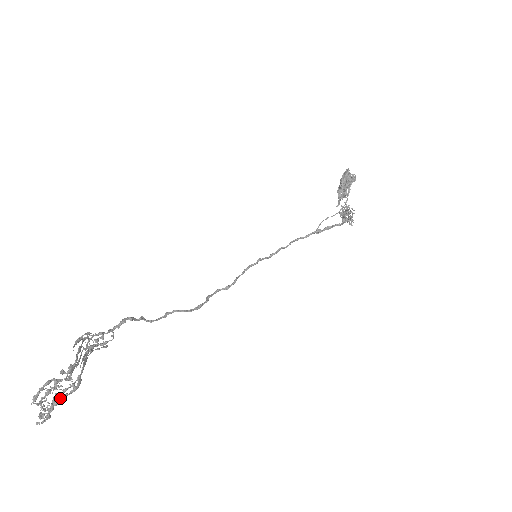
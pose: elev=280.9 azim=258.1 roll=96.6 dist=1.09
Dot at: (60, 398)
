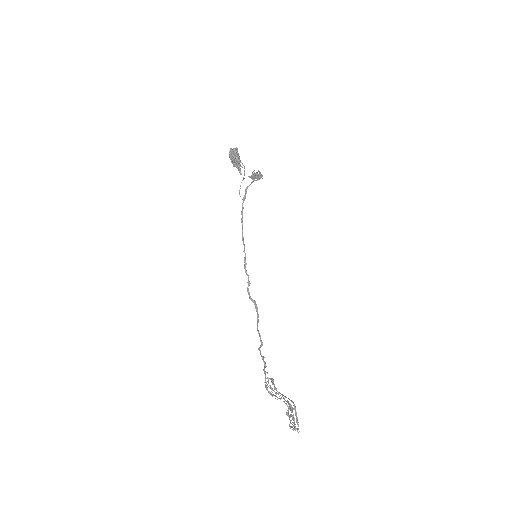
Dot at: (296, 416)
